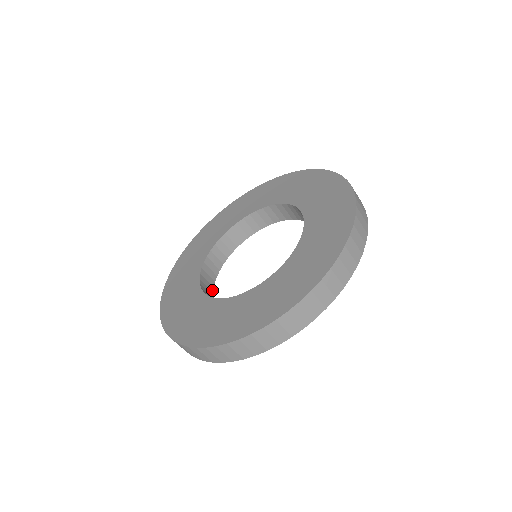
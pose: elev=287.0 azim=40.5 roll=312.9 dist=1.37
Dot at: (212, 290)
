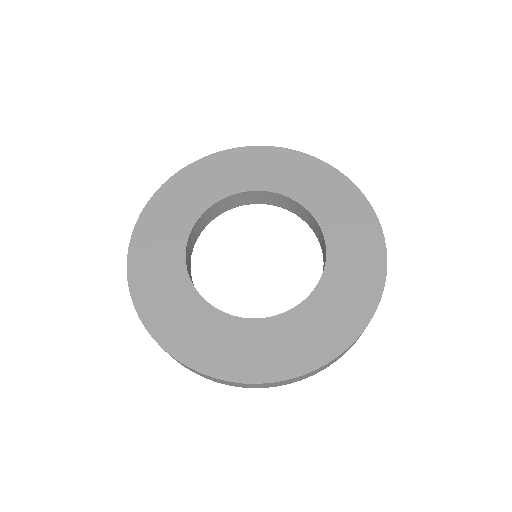
Dot at: occluded
